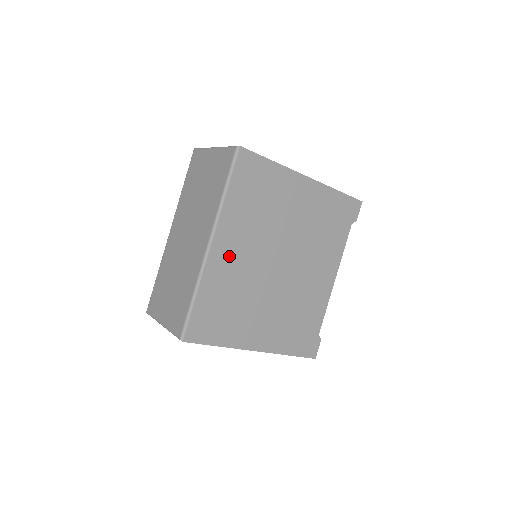
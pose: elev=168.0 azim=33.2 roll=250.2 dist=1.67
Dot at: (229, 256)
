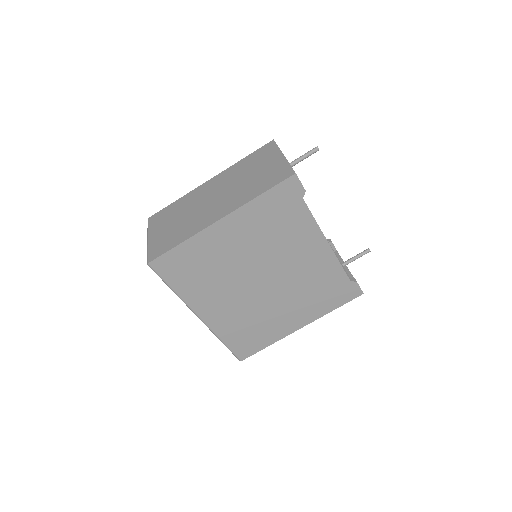
Dot at: (219, 311)
